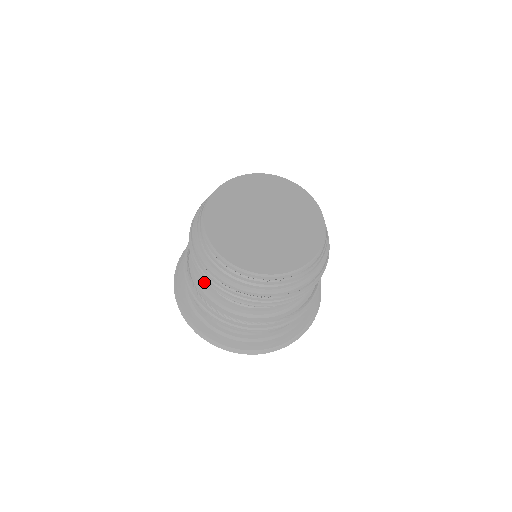
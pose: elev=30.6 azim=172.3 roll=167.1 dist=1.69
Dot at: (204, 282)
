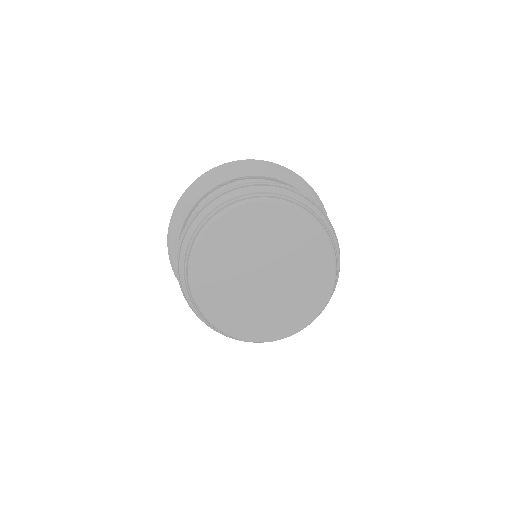
Dot at: occluded
